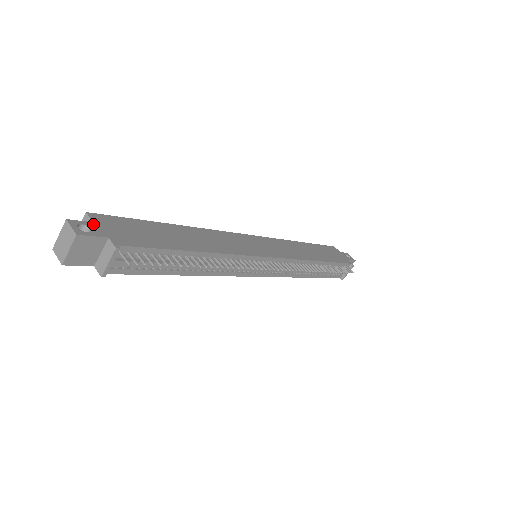
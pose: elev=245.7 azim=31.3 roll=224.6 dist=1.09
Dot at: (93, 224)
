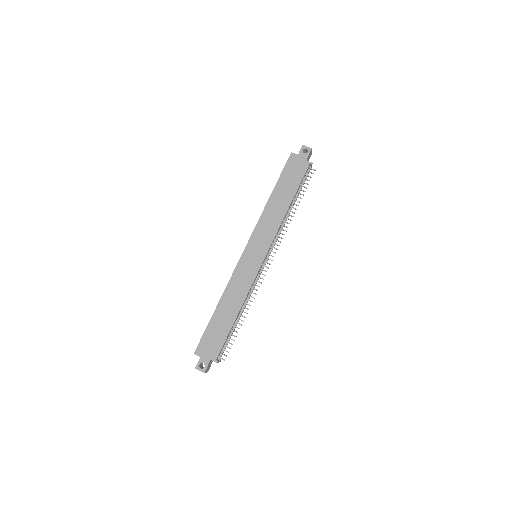
Dot at: (201, 358)
